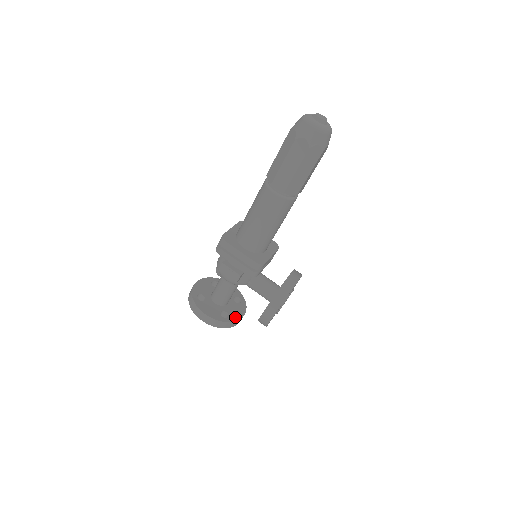
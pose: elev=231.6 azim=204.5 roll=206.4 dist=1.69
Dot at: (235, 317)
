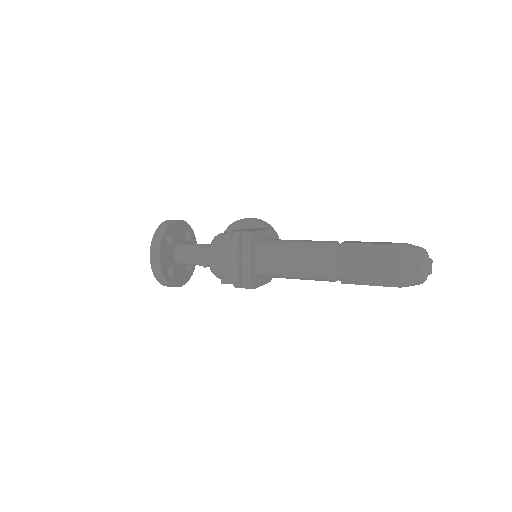
Dot at: occluded
